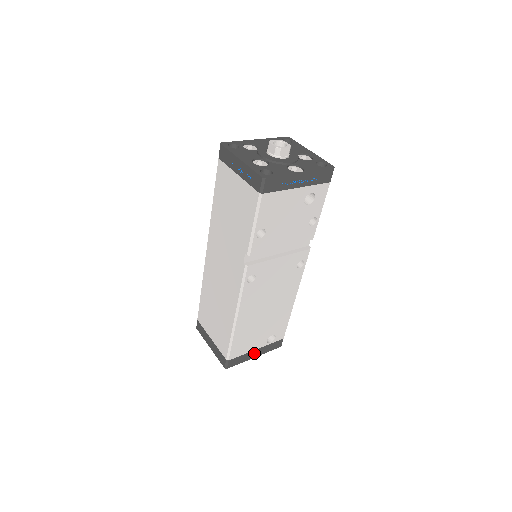
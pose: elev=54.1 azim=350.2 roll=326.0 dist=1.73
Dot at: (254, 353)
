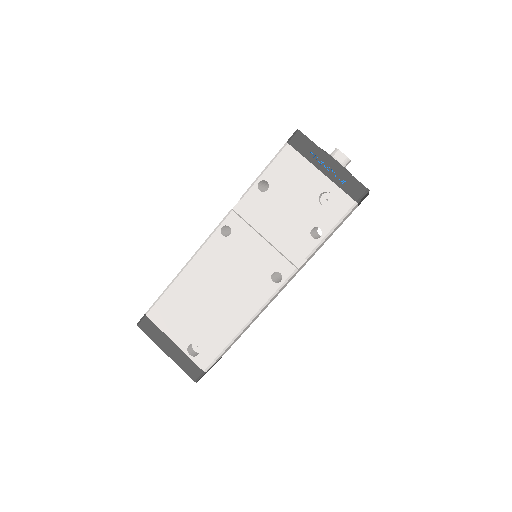
Dot at: (169, 345)
